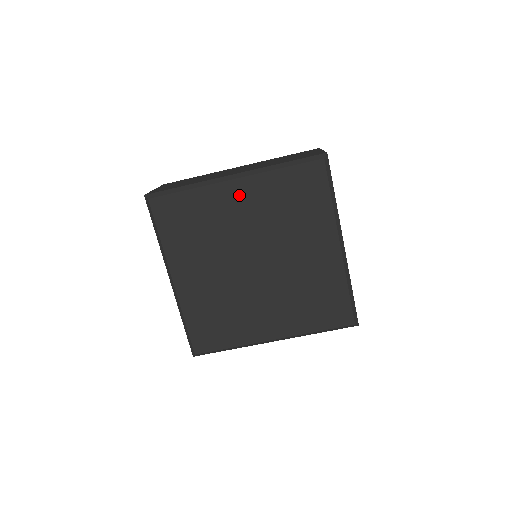
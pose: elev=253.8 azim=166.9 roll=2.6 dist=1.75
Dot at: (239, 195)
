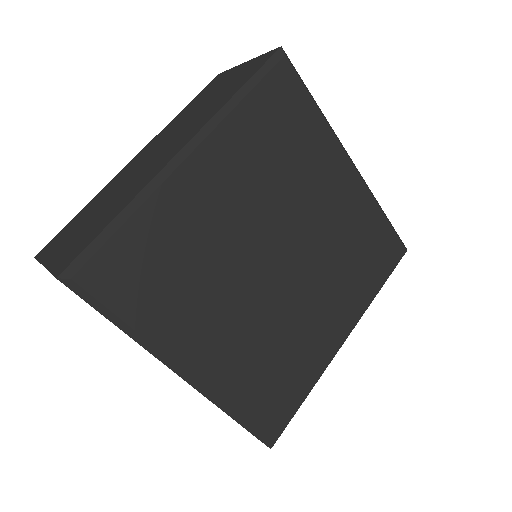
Dot at: (342, 184)
